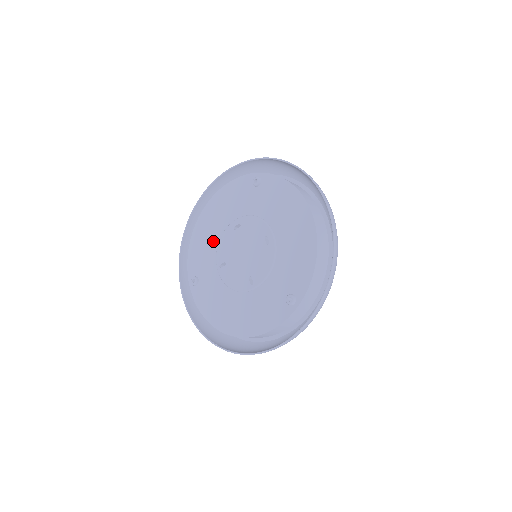
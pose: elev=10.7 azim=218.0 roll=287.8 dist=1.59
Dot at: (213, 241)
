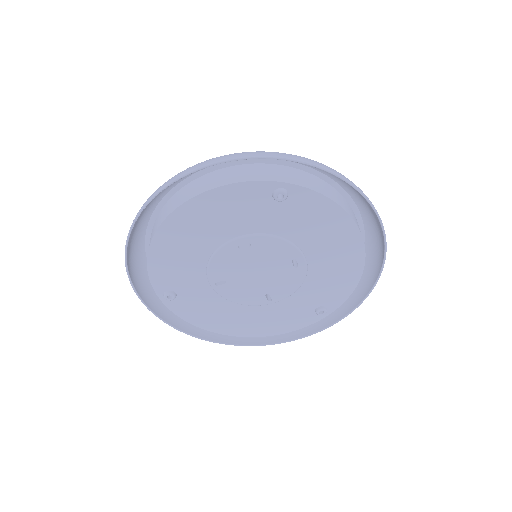
Dot at: (198, 257)
